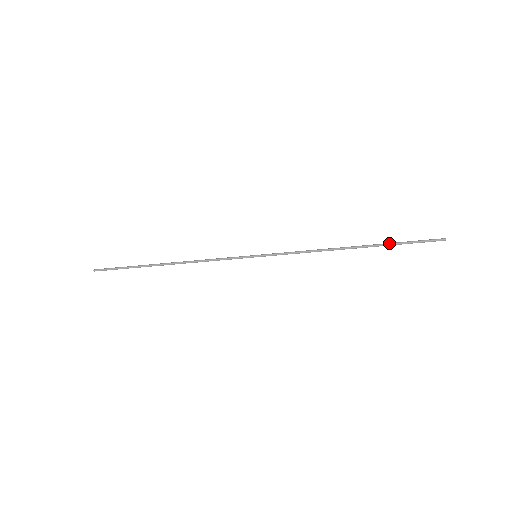
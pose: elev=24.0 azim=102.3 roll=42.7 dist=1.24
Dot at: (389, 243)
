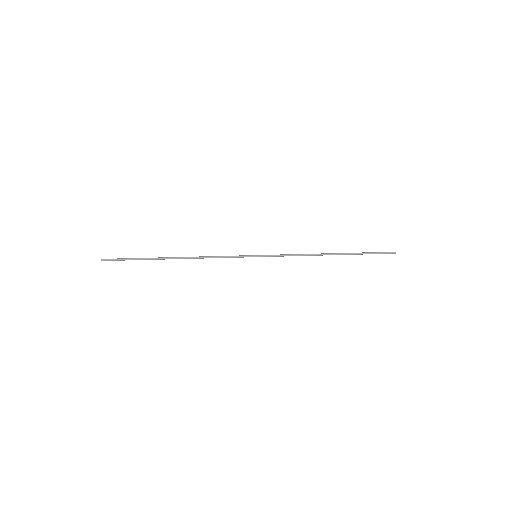
Dot at: (358, 253)
